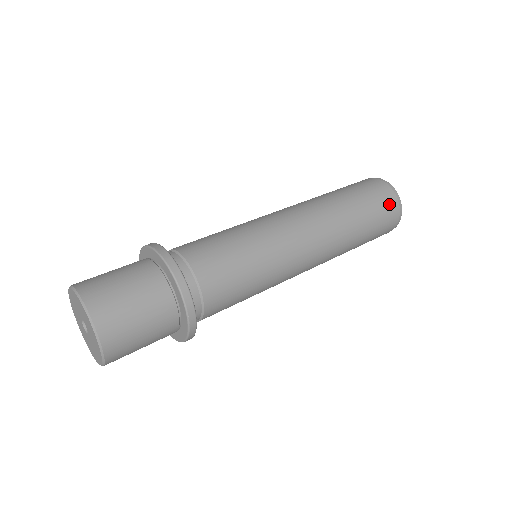
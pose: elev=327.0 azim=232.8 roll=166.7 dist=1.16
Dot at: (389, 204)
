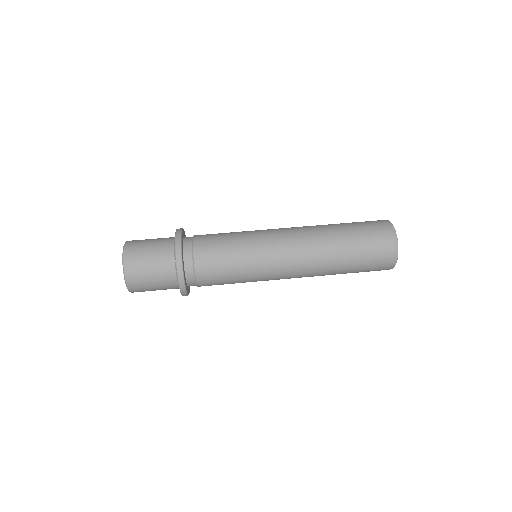
Dot at: (382, 263)
